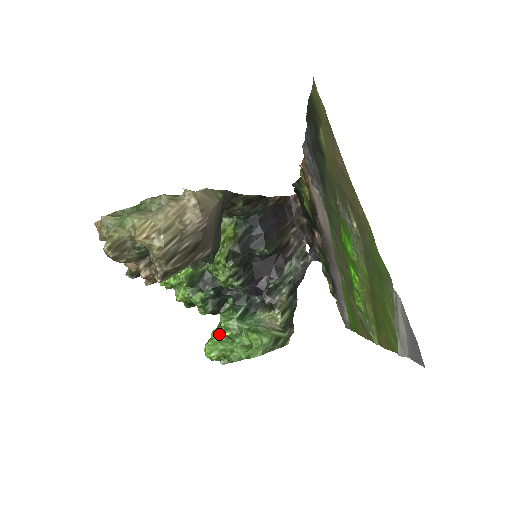
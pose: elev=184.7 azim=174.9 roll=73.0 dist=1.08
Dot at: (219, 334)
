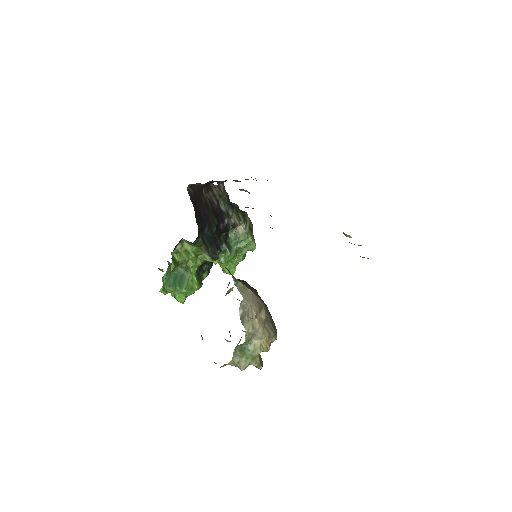
Dot at: (226, 264)
